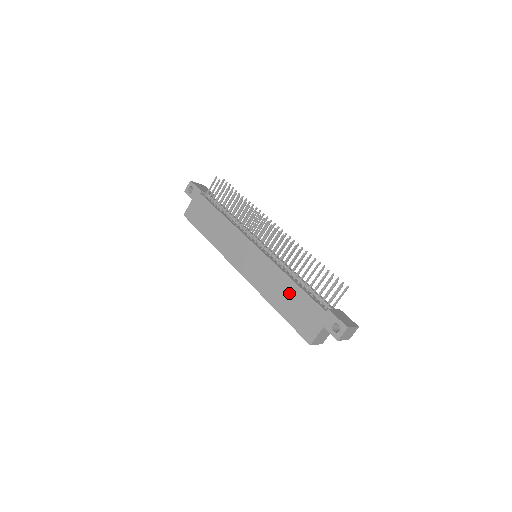
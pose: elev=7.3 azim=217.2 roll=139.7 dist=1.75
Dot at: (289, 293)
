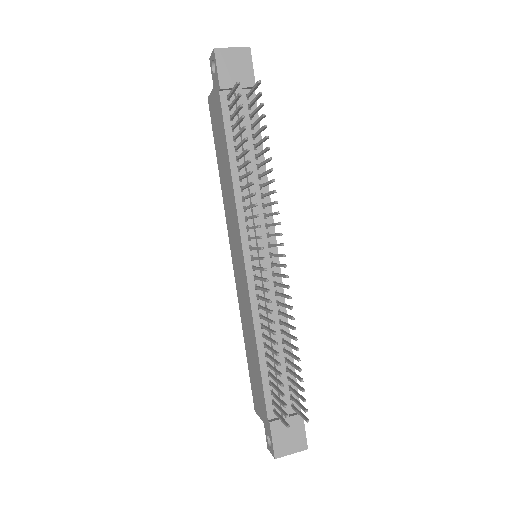
Dot at: (253, 353)
